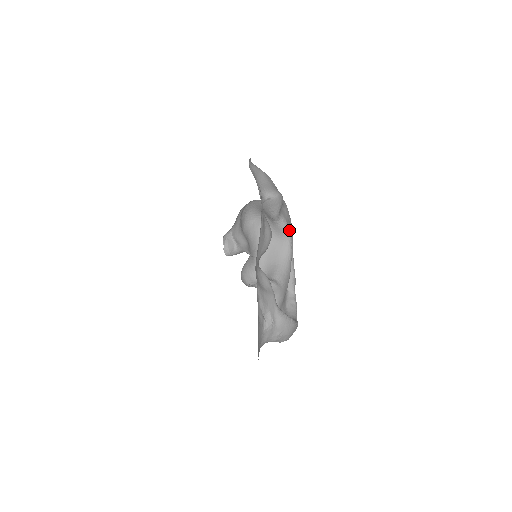
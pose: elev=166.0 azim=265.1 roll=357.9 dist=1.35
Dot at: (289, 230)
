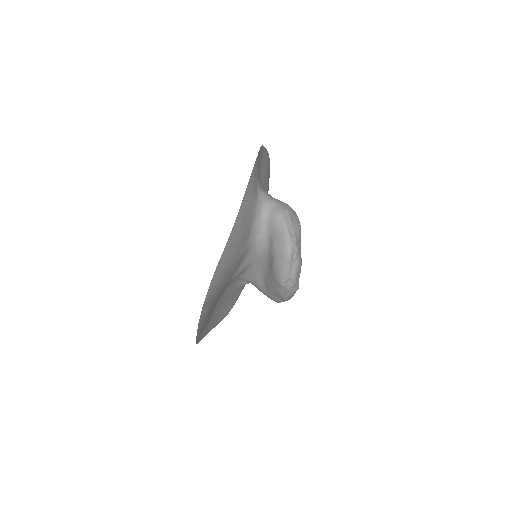
Dot at: occluded
